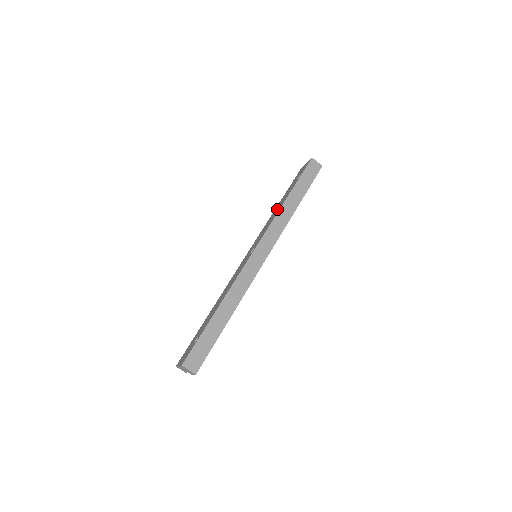
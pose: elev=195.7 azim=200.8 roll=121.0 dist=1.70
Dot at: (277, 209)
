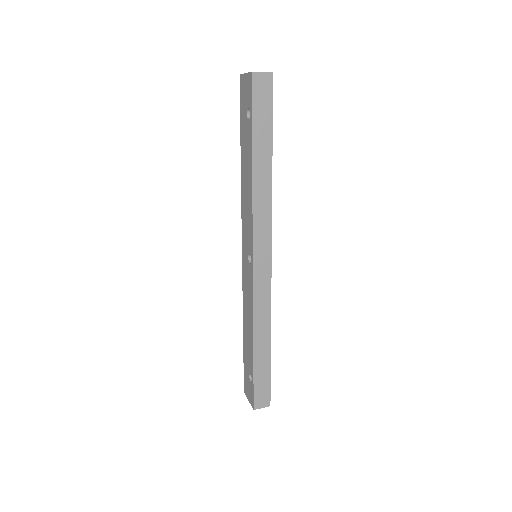
Dot at: (246, 181)
